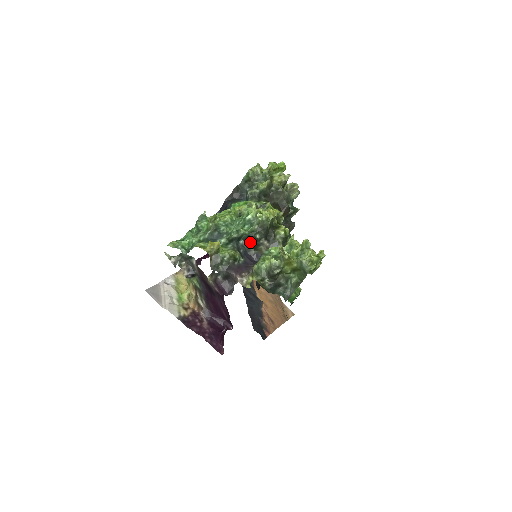
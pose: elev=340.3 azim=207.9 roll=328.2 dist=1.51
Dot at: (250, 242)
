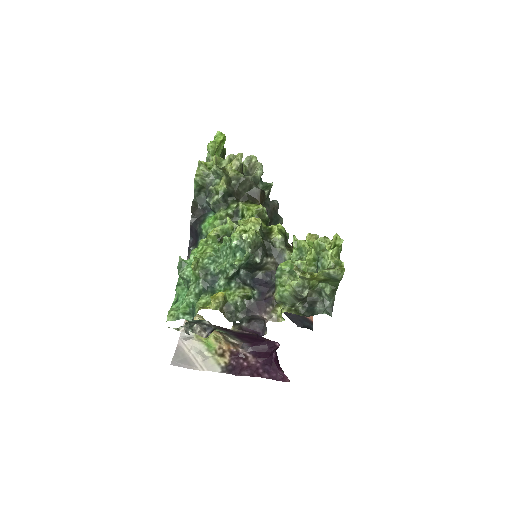
Dot at: (252, 268)
